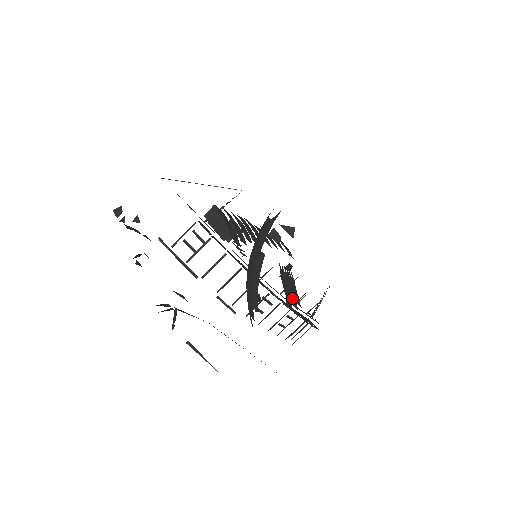
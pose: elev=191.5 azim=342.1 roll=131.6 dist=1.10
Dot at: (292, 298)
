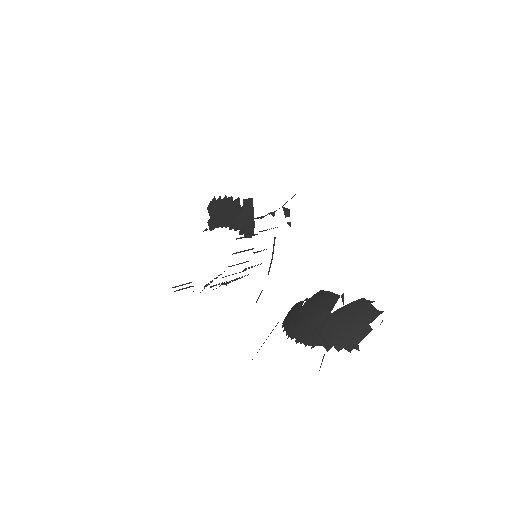
Dot at: occluded
